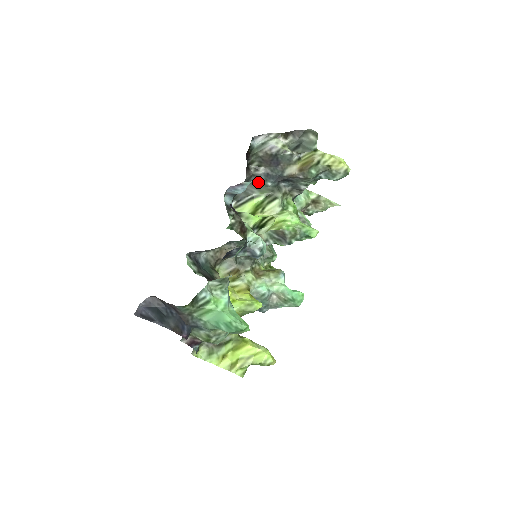
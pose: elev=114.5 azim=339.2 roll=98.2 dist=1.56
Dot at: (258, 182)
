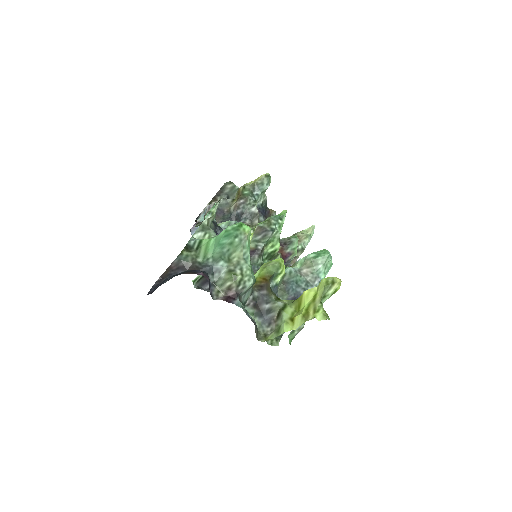
Dot at: occluded
